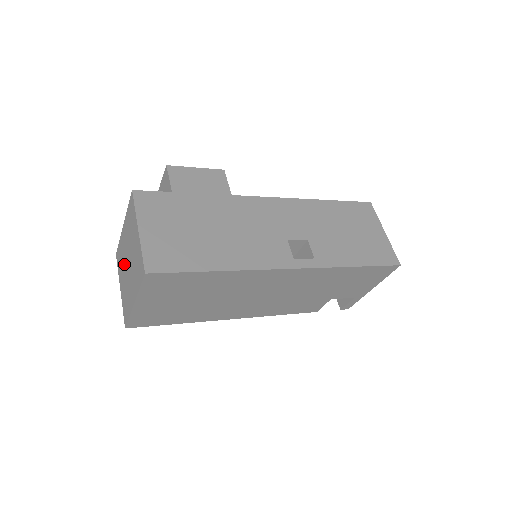
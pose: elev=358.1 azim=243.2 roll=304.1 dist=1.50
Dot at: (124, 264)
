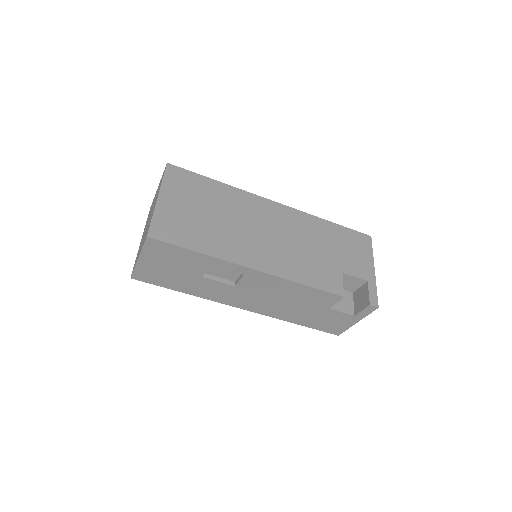
Dot at: (143, 237)
